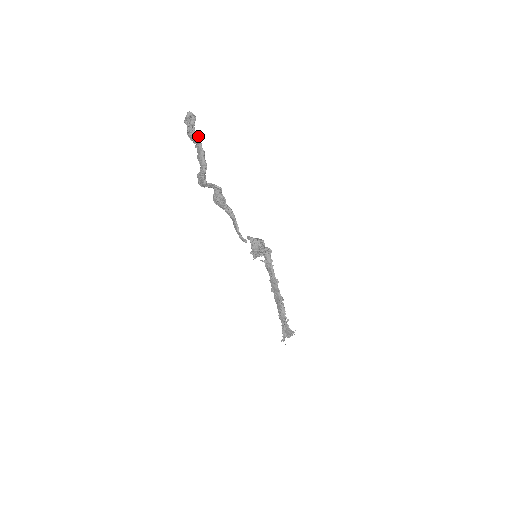
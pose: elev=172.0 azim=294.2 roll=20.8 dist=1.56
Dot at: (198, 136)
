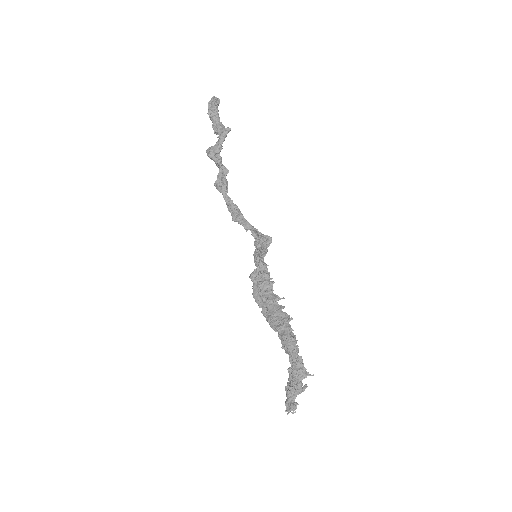
Dot at: occluded
